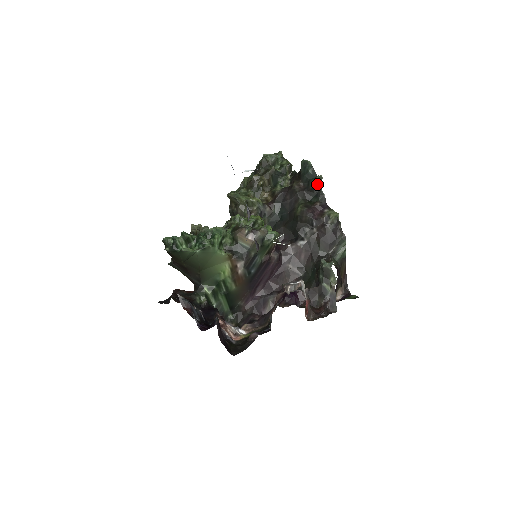
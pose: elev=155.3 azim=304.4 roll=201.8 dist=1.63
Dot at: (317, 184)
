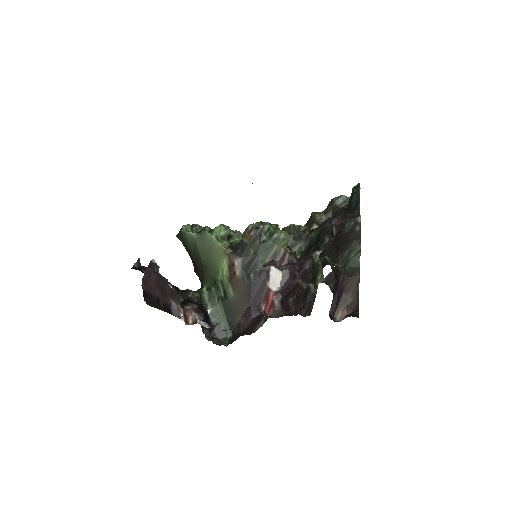
Dot at: (356, 198)
